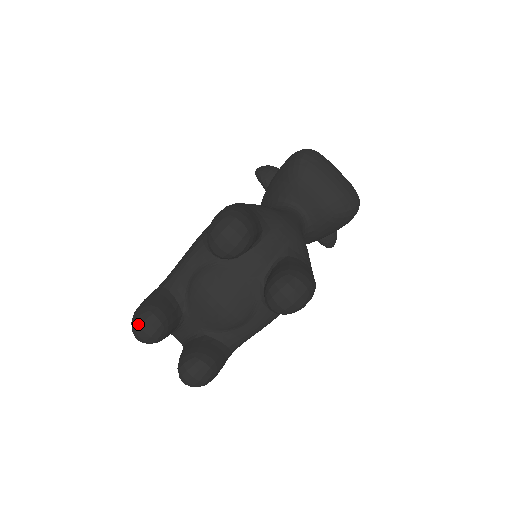
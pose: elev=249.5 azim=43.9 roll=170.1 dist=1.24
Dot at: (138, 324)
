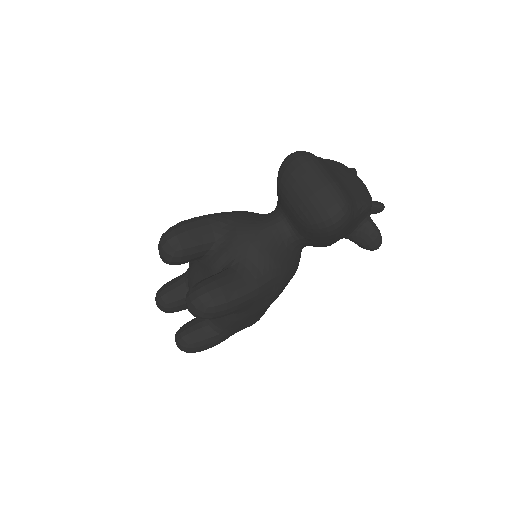
Dot at: (155, 297)
